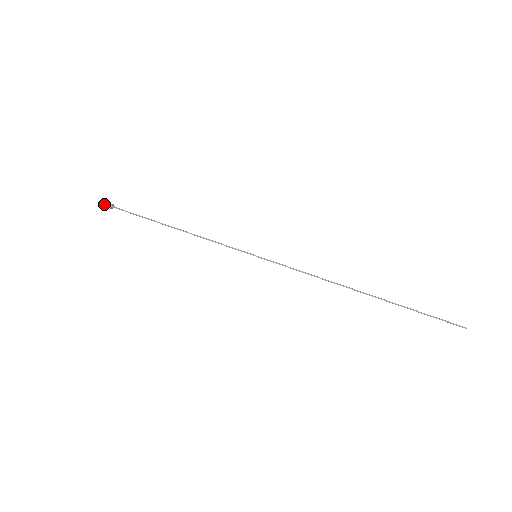
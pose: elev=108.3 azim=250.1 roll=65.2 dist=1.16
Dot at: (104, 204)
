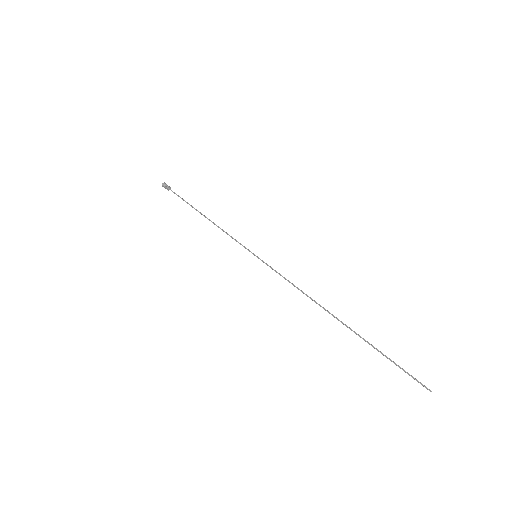
Dot at: (163, 185)
